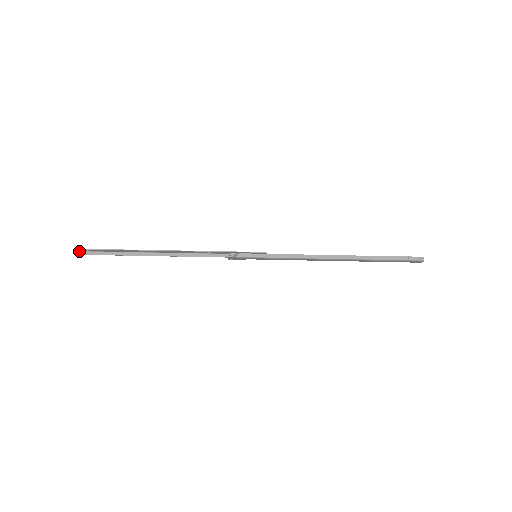
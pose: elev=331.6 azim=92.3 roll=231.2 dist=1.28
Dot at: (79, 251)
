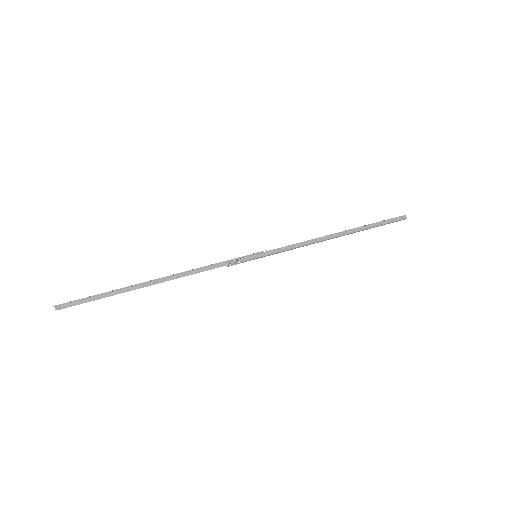
Dot at: (55, 307)
